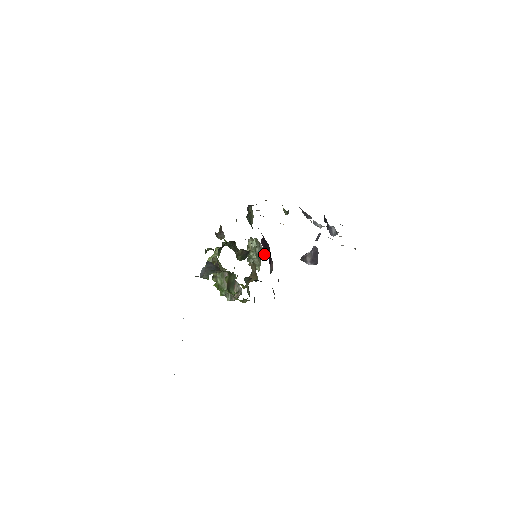
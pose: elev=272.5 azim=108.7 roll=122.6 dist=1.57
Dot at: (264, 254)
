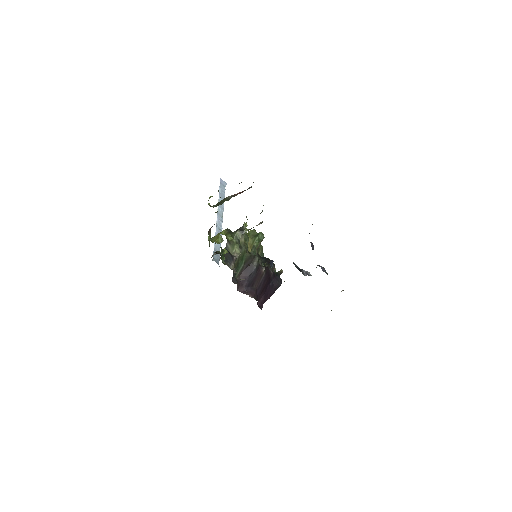
Dot at: (262, 222)
